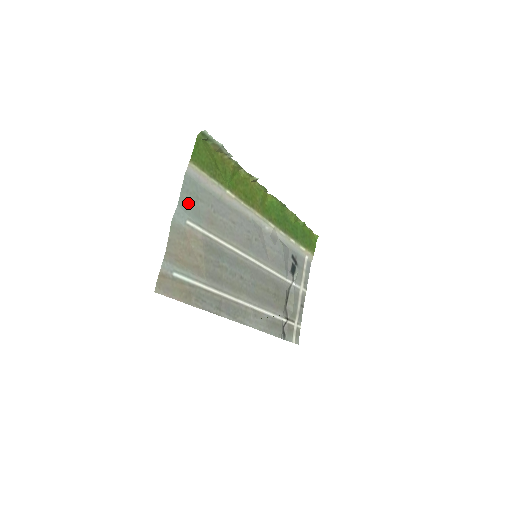
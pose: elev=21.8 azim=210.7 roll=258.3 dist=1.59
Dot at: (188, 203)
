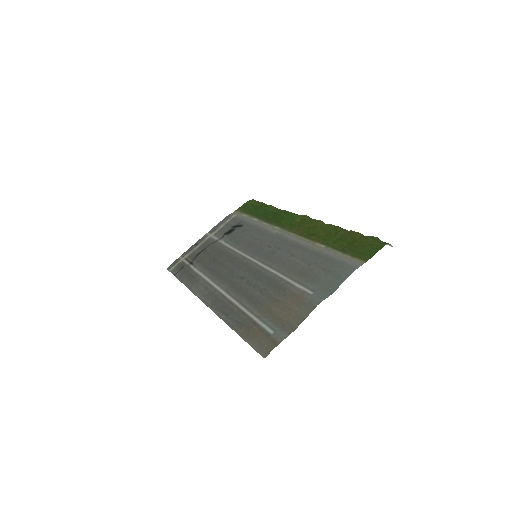
Dot at: (328, 283)
